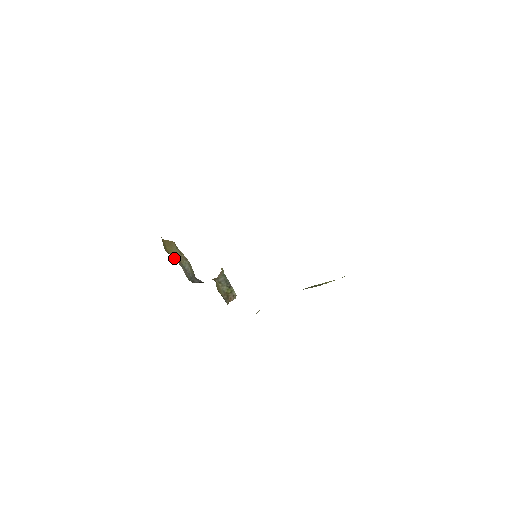
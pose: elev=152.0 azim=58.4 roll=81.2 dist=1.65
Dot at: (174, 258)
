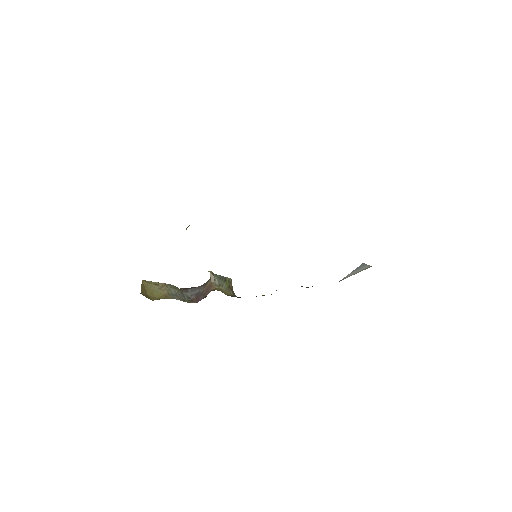
Dot at: (163, 298)
